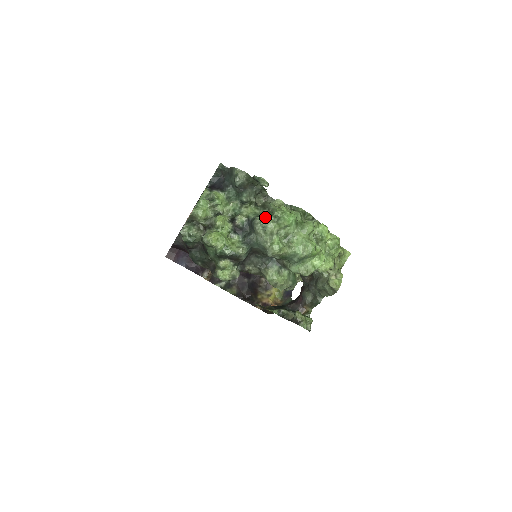
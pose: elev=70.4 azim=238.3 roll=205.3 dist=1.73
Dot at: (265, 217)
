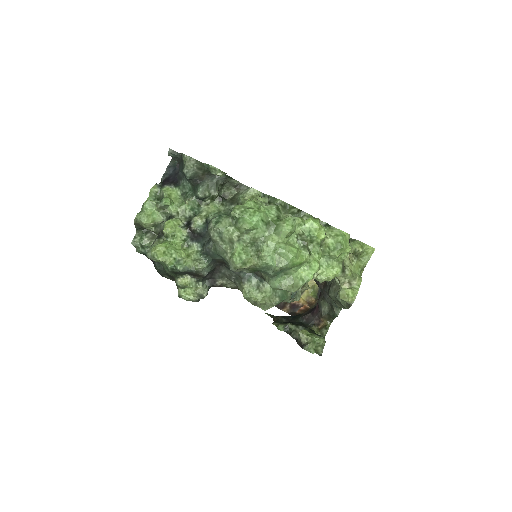
Dot at: (221, 219)
